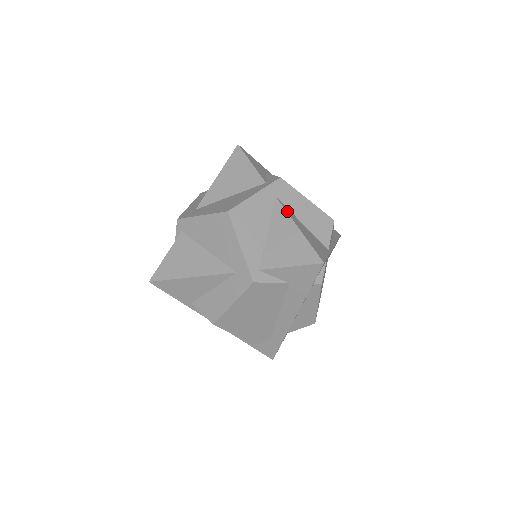
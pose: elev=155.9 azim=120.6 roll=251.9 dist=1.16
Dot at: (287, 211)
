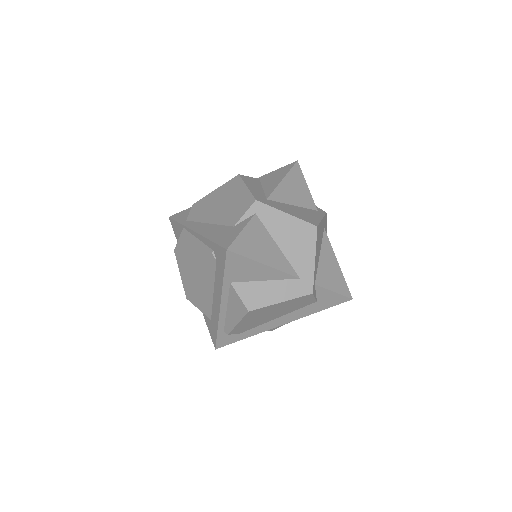
Dot at: (330, 244)
